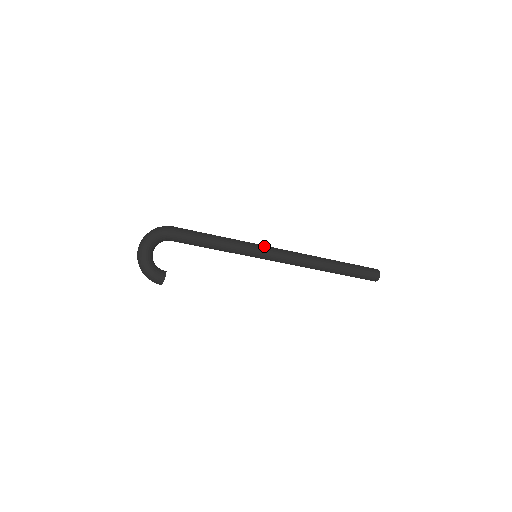
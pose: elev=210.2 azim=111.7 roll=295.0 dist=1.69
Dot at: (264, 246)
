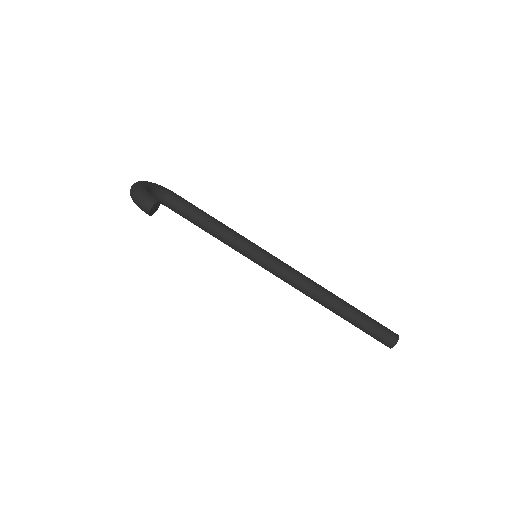
Dot at: occluded
